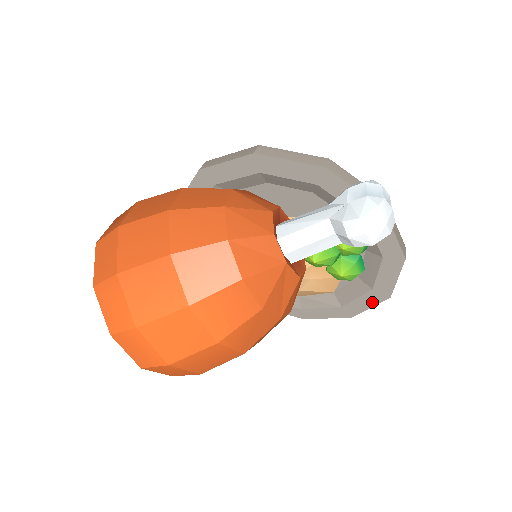
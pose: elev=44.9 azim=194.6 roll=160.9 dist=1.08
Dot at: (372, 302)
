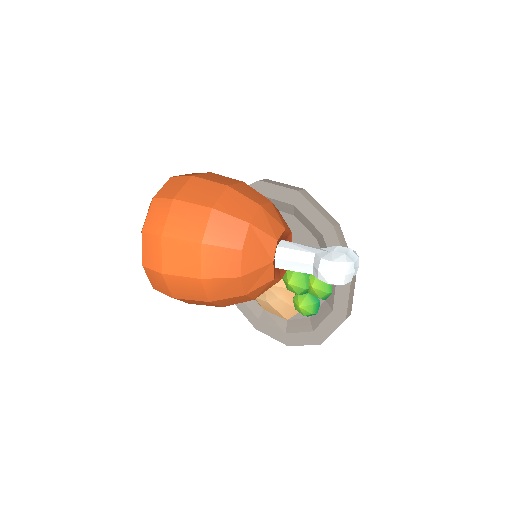
Dot at: (308, 341)
